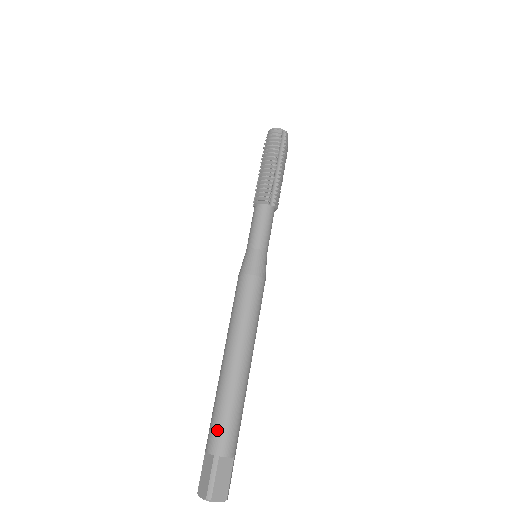
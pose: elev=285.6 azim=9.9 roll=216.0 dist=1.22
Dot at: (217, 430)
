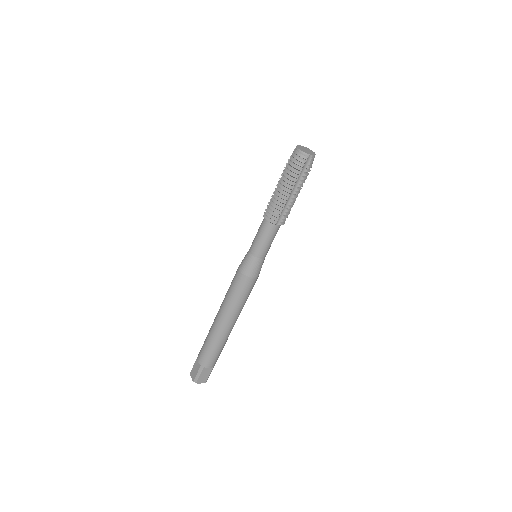
Dot at: (205, 355)
